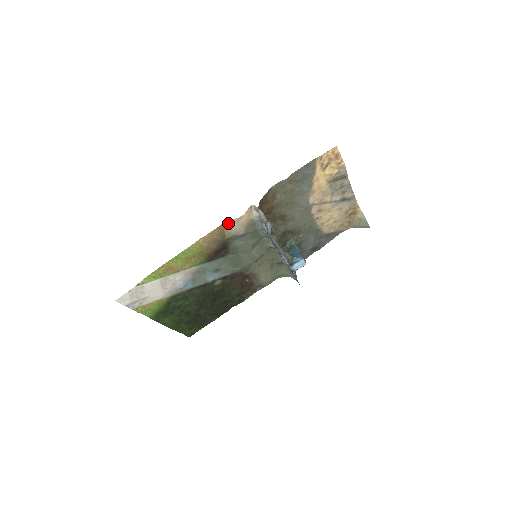
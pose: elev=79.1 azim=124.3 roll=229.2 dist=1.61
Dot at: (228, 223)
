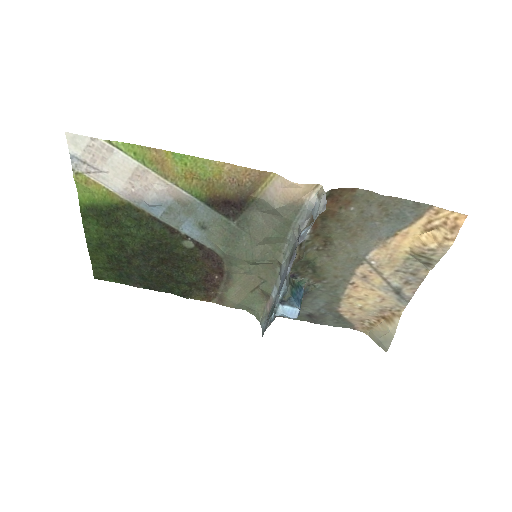
Dot at: (275, 178)
